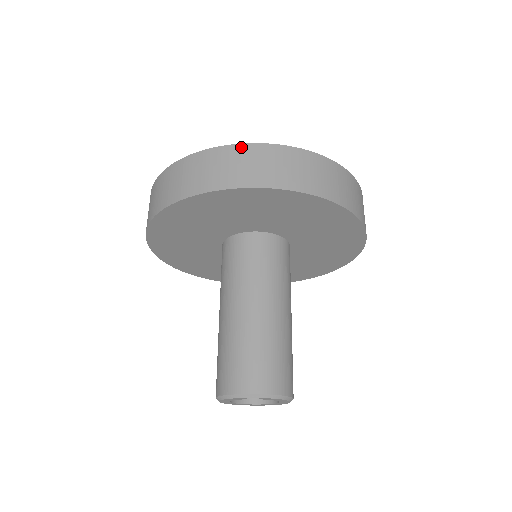
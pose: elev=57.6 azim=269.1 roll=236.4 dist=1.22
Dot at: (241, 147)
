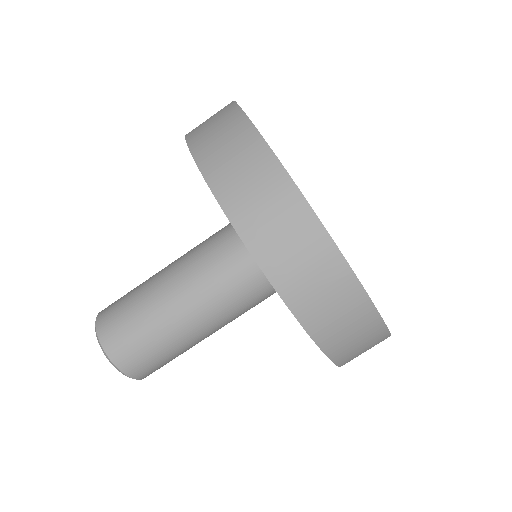
Dot at: (341, 265)
